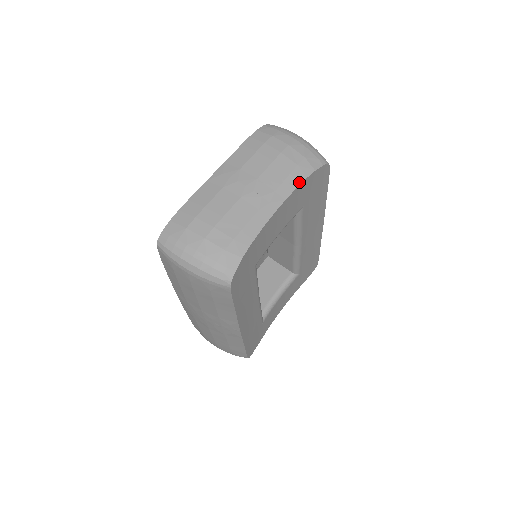
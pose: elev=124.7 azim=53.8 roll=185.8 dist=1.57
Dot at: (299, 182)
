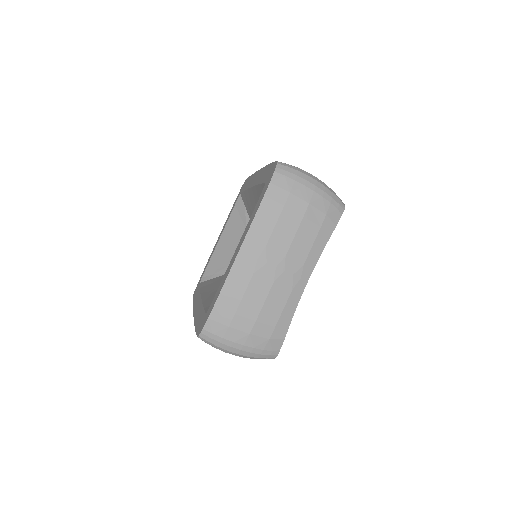
Dot at: (323, 246)
